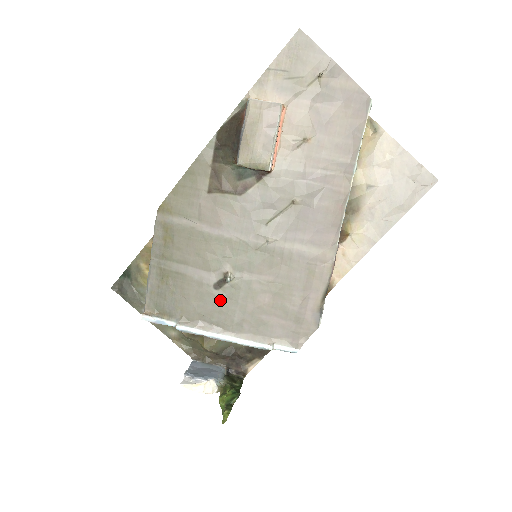
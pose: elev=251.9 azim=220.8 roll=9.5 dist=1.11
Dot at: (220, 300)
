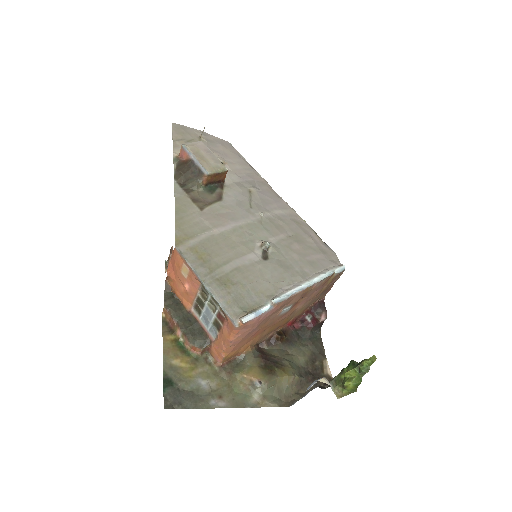
Dot at: (276, 264)
